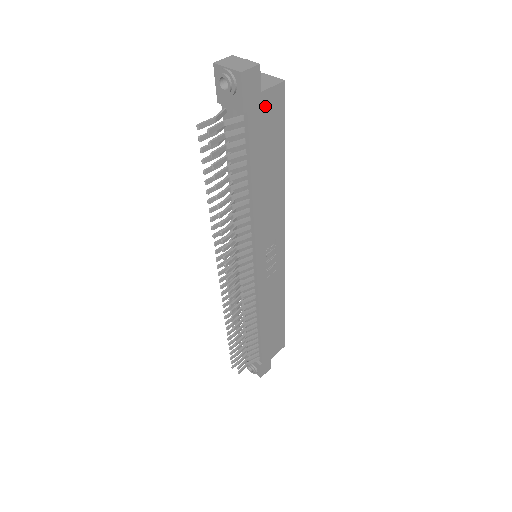
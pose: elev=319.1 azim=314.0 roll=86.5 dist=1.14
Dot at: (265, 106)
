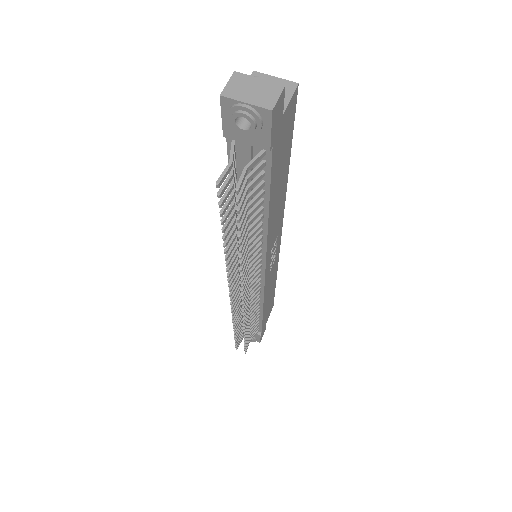
Dot at: (283, 126)
